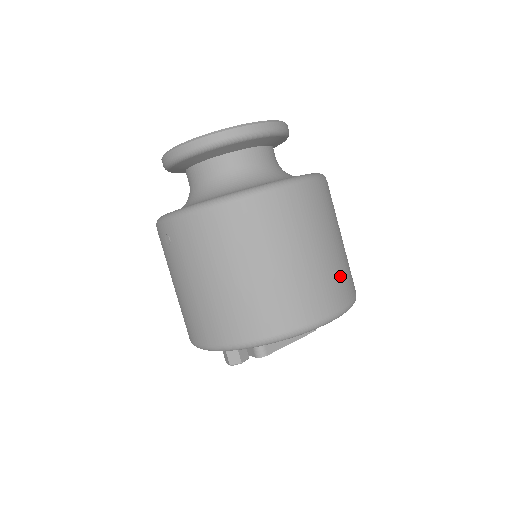
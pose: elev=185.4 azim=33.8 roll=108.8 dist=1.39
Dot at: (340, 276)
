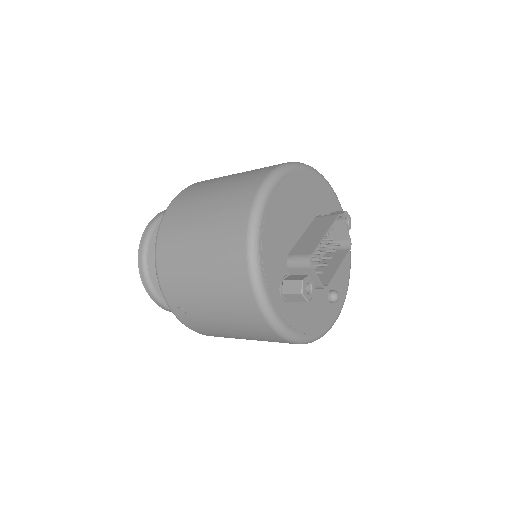
Dot at: occluded
